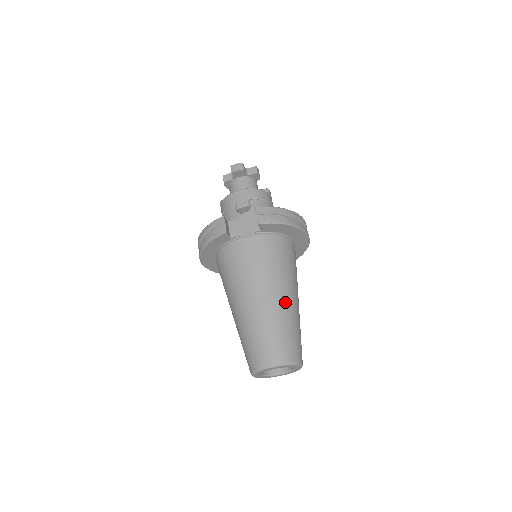
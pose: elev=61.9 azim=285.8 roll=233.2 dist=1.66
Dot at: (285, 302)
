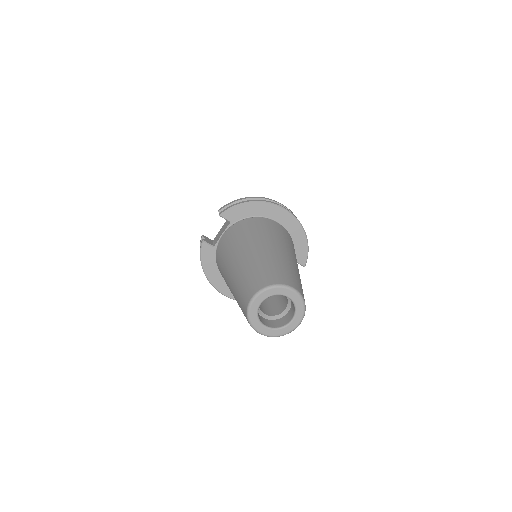
Dot at: (259, 251)
